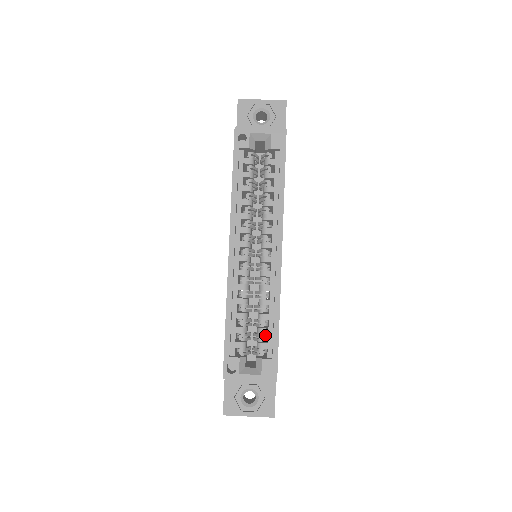
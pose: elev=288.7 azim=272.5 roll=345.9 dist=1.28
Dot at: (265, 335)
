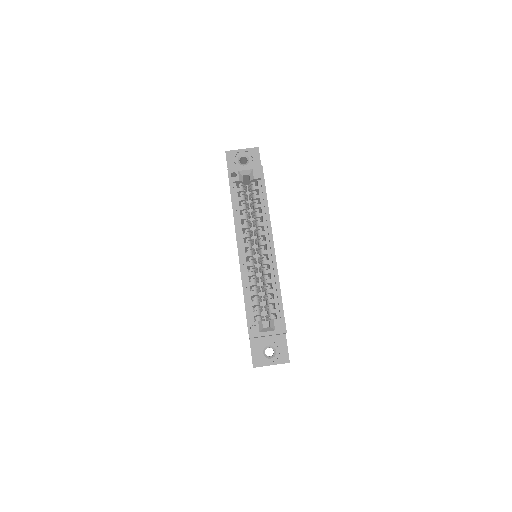
Dot at: occluded
